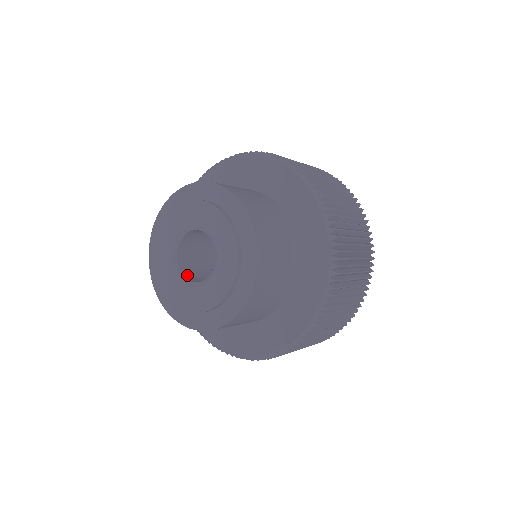
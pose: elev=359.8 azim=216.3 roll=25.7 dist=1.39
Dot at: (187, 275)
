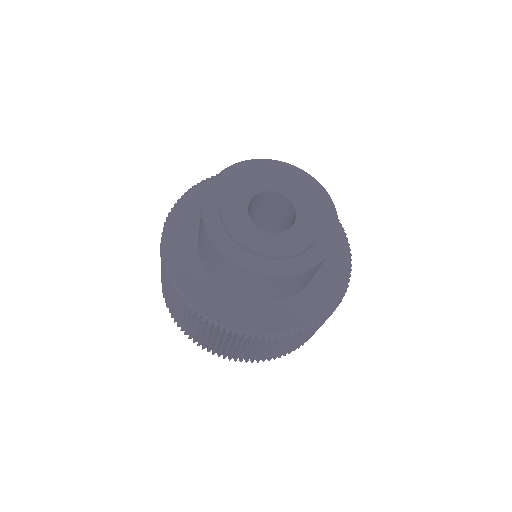
Dot at: occluded
